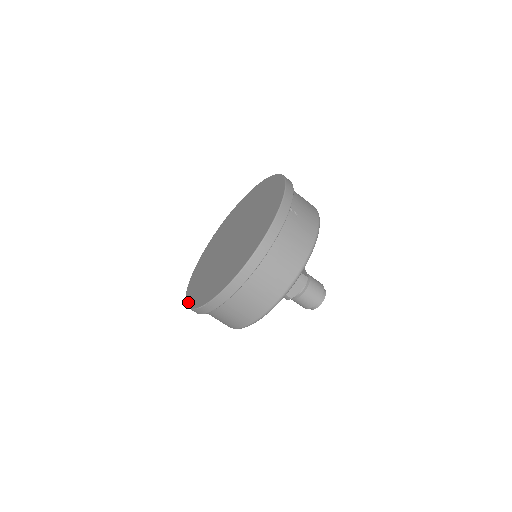
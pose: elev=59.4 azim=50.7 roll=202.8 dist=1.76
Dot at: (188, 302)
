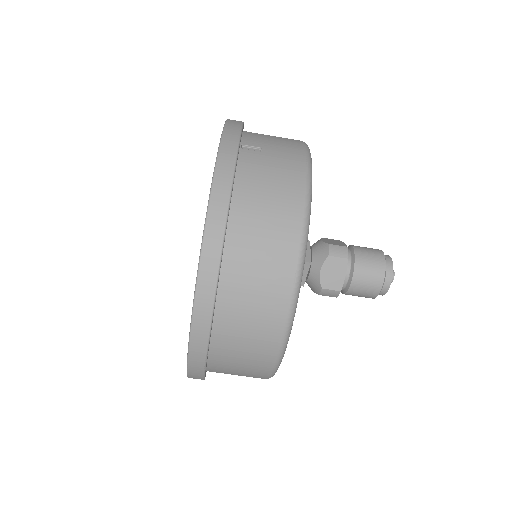
Dot at: occluded
